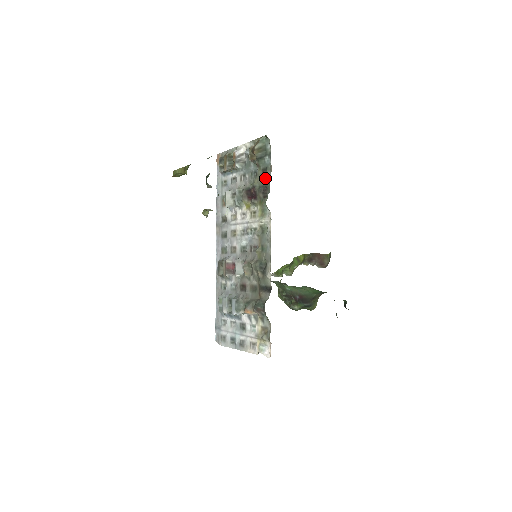
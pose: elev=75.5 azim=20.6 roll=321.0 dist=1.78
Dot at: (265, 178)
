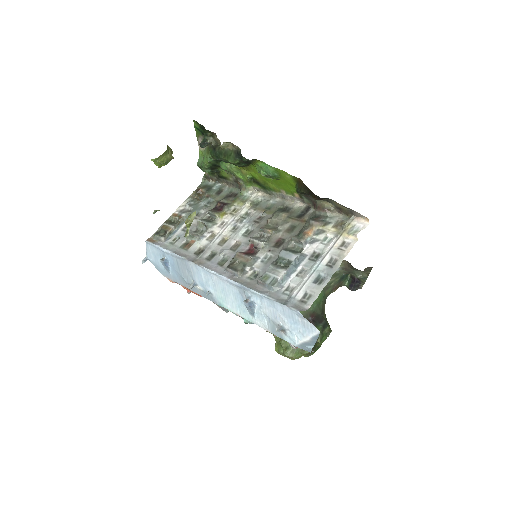
Dot at: (224, 192)
